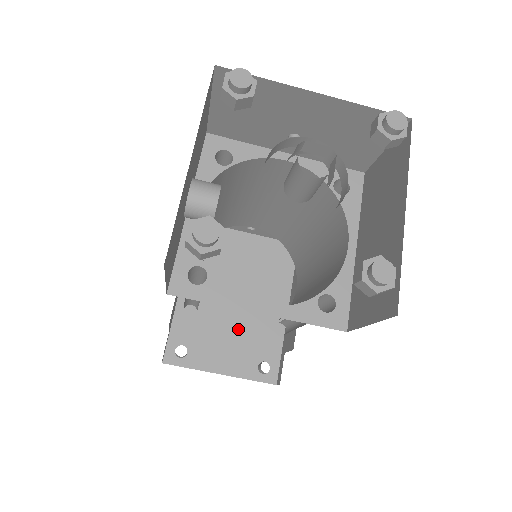
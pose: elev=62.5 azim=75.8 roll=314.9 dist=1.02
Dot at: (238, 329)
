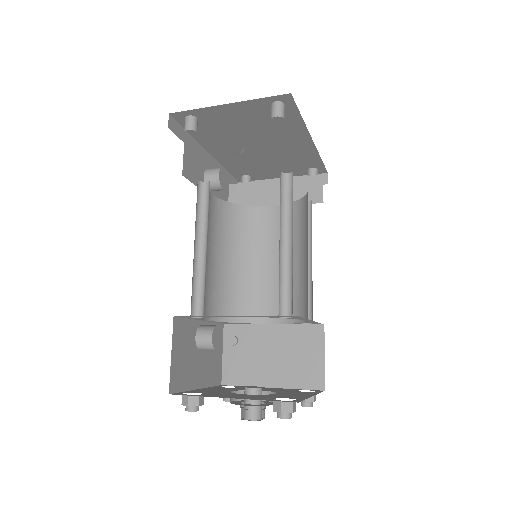
Dot at: (278, 162)
